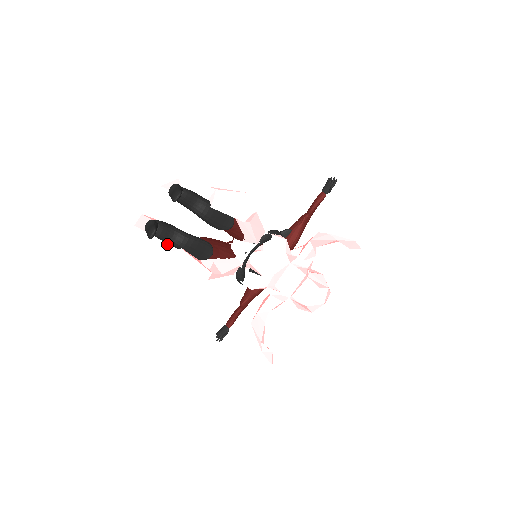
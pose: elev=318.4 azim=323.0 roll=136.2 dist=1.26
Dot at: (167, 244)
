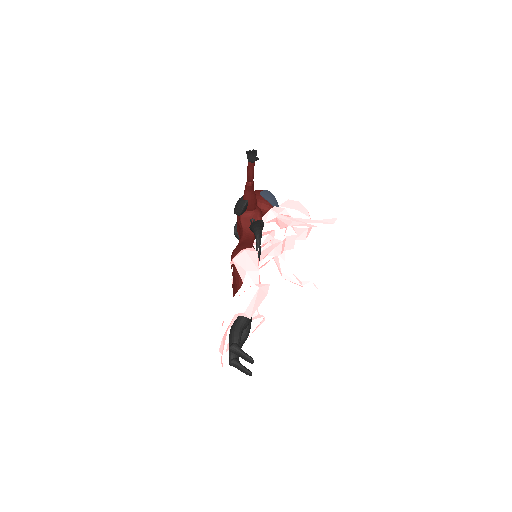
Dot at: occluded
